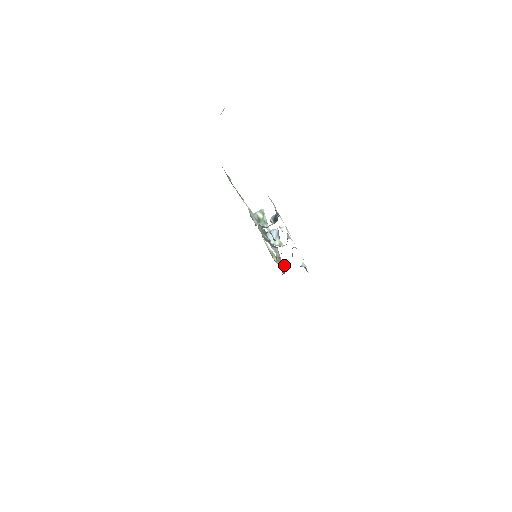
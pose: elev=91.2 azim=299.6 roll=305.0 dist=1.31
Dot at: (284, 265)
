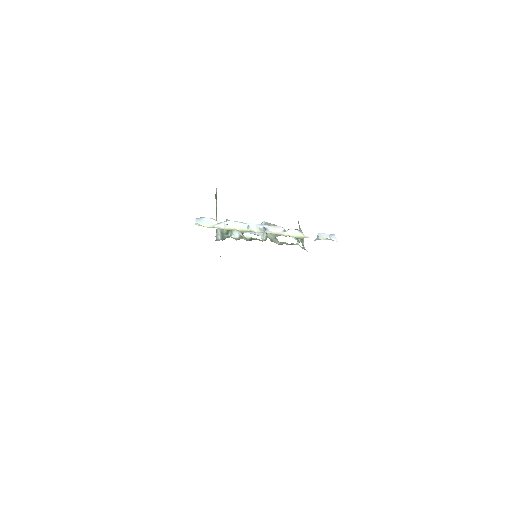
Dot at: (300, 246)
